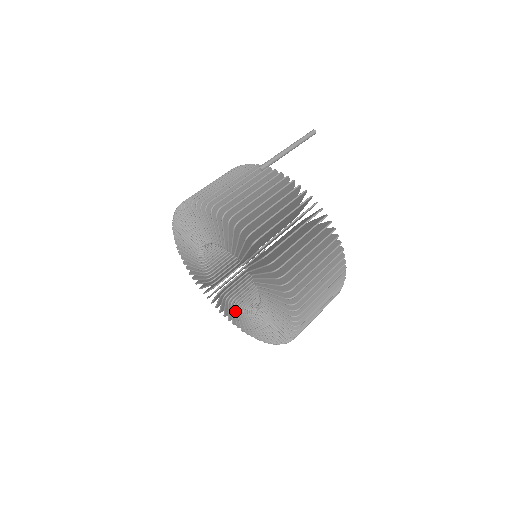
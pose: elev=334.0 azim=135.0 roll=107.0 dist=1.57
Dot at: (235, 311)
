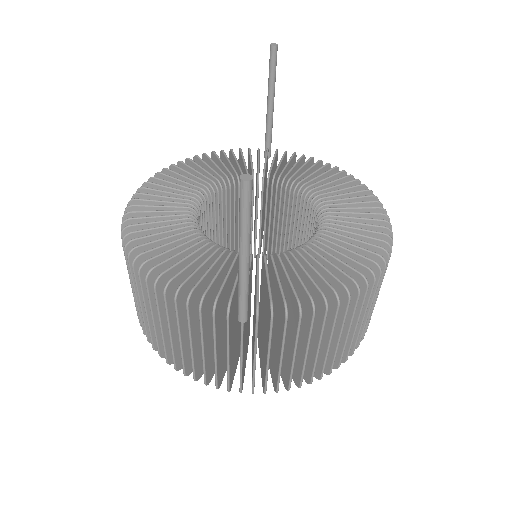
Dot at: occluded
